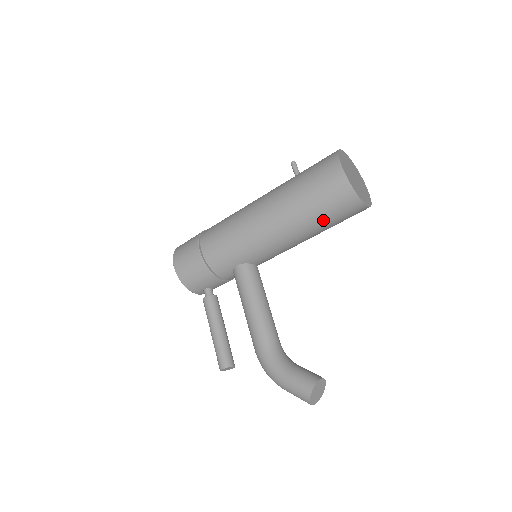
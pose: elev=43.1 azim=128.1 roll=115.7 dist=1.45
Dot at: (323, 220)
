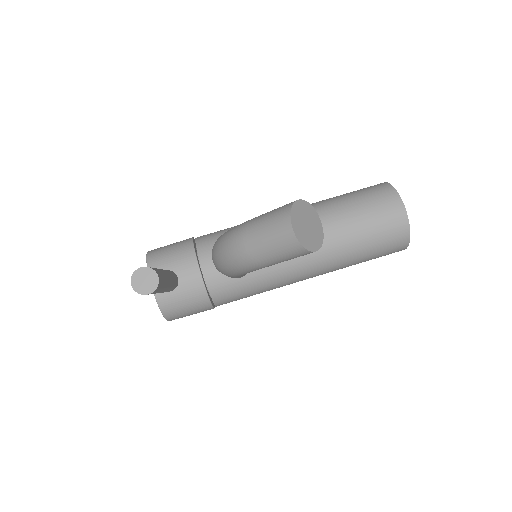
Dot at: (354, 211)
